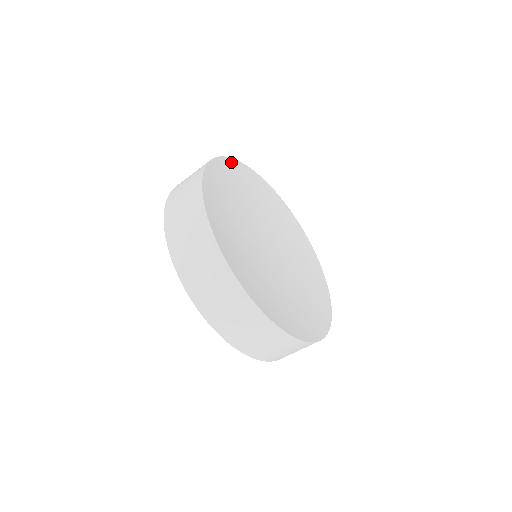
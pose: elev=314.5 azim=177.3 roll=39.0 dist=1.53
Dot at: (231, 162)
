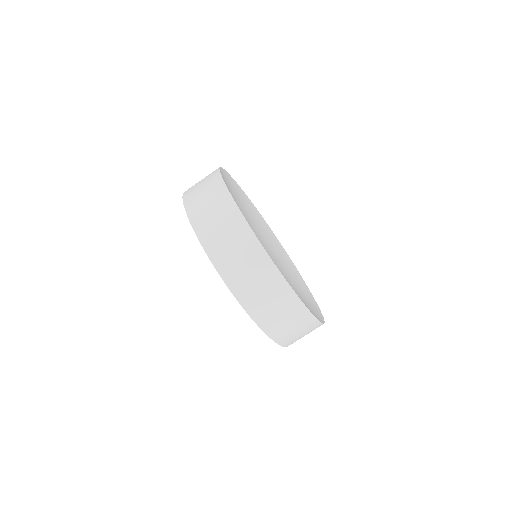
Dot at: (262, 217)
